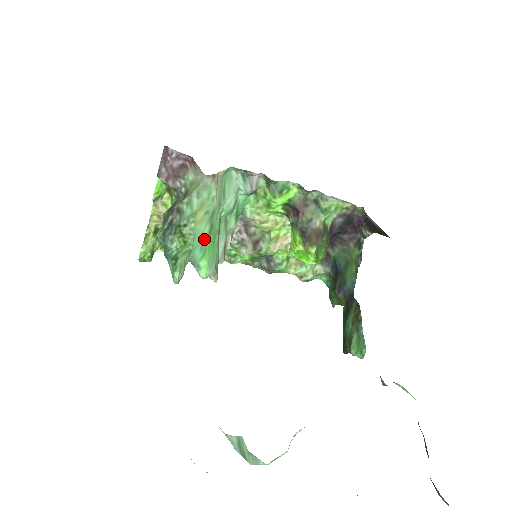
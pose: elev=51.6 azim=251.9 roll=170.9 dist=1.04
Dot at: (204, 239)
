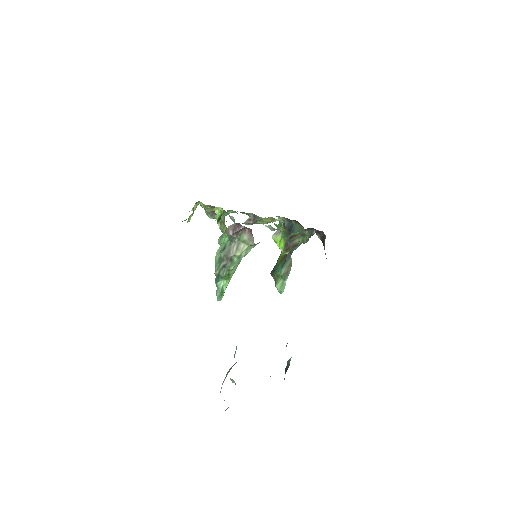
Dot at: occluded
